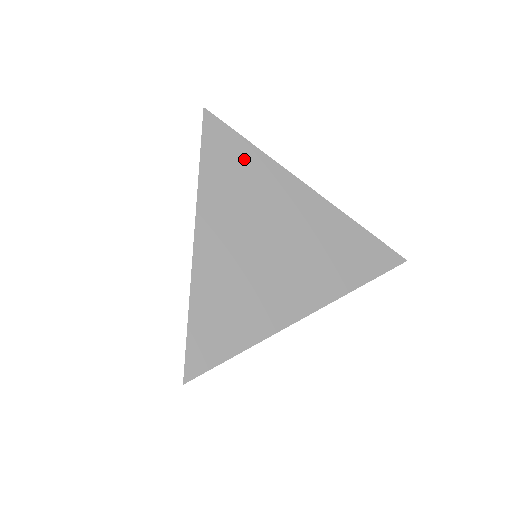
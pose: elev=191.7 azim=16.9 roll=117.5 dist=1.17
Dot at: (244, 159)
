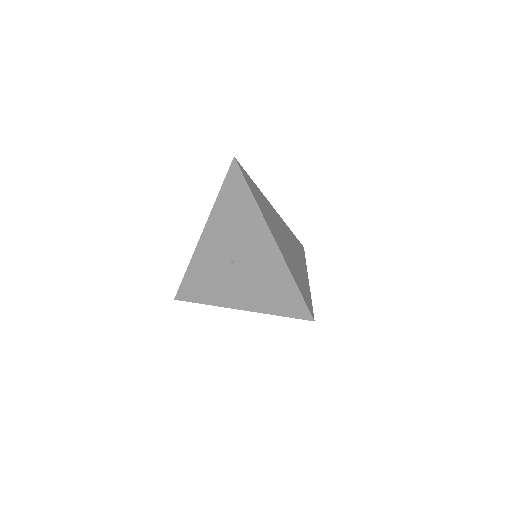
Dot at: (257, 190)
